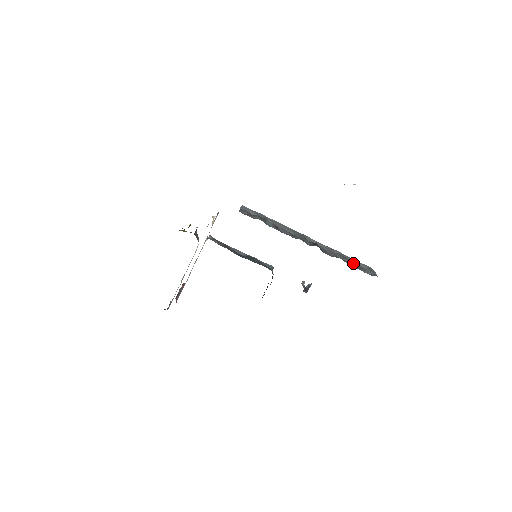
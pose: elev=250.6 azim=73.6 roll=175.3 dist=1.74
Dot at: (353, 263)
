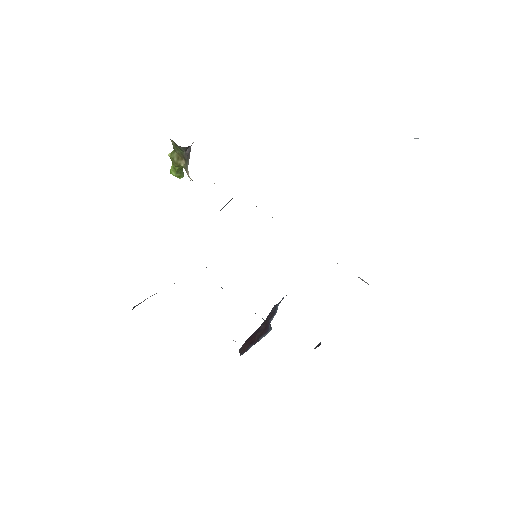
Dot at: occluded
